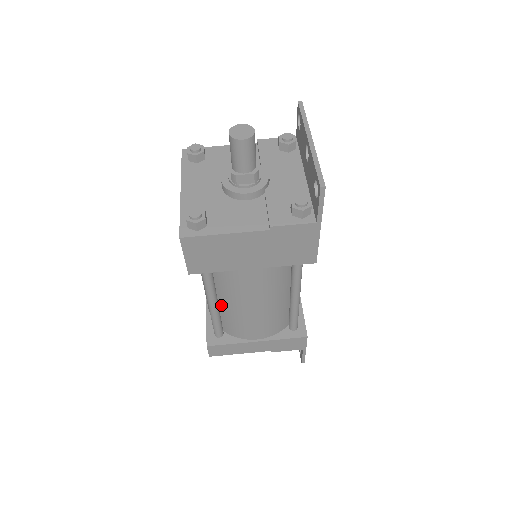
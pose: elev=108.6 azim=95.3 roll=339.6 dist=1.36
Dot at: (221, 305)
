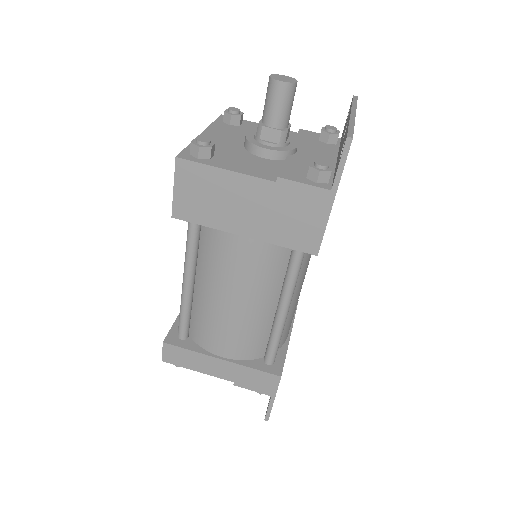
Dot at: (196, 291)
